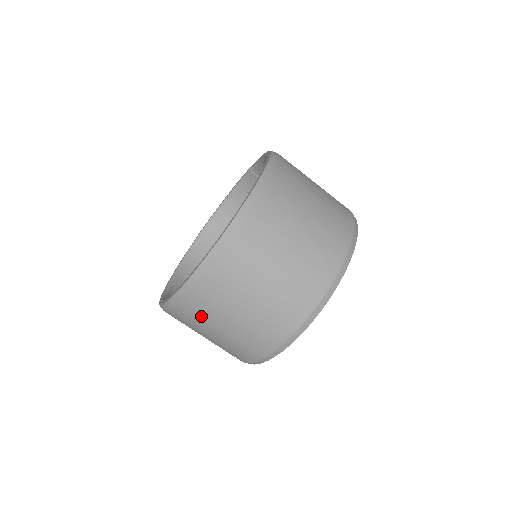
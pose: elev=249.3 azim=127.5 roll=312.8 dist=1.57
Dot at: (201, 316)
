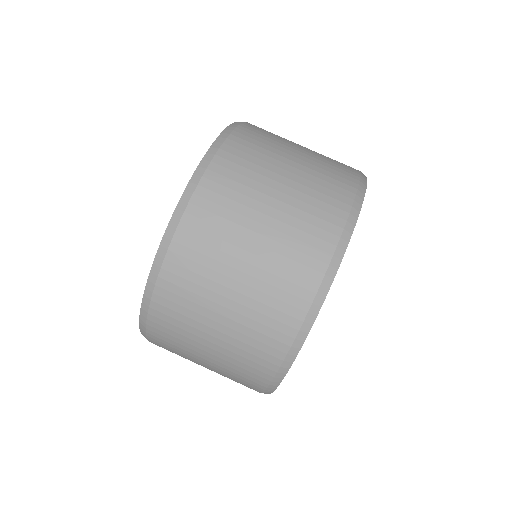
Dot at: occluded
